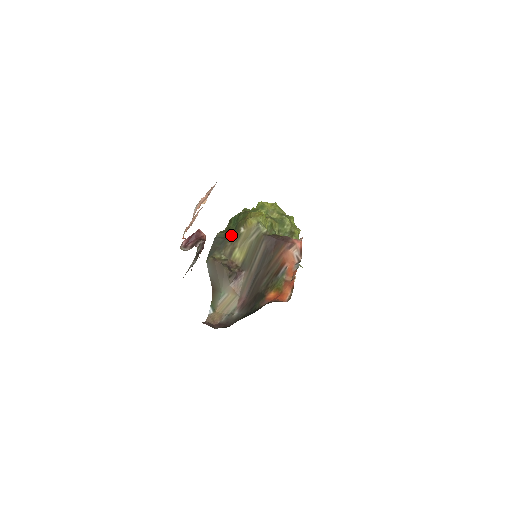
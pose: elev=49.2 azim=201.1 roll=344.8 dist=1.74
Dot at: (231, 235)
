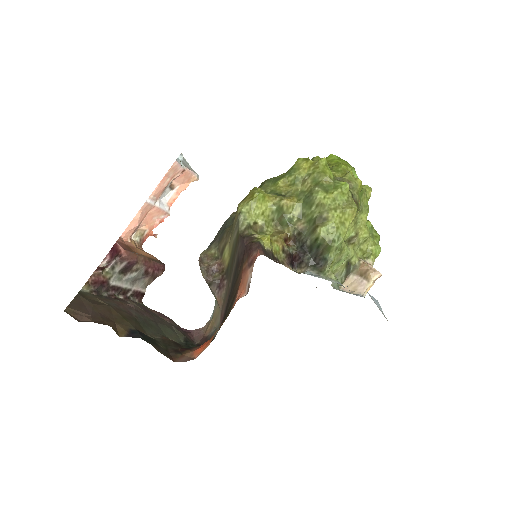
Dot at: occluded
